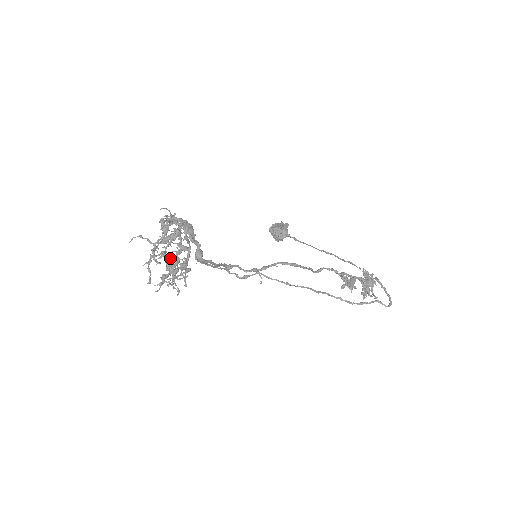
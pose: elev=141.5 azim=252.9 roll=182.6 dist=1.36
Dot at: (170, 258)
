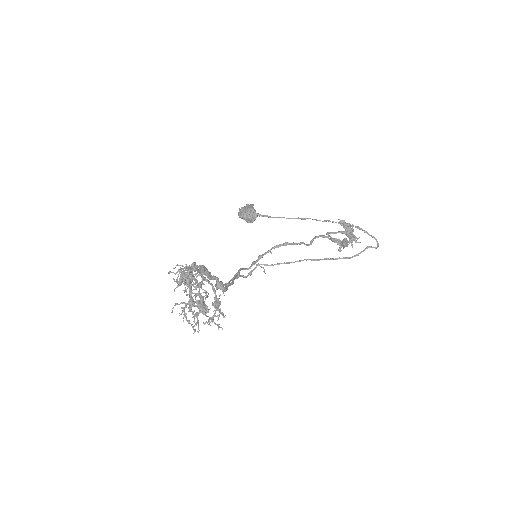
Dot at: (199, 302)
